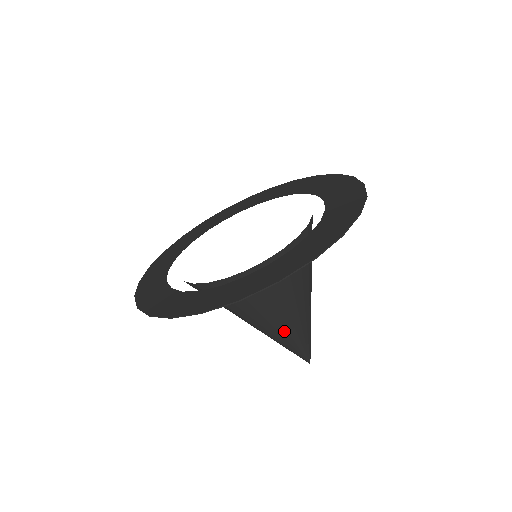
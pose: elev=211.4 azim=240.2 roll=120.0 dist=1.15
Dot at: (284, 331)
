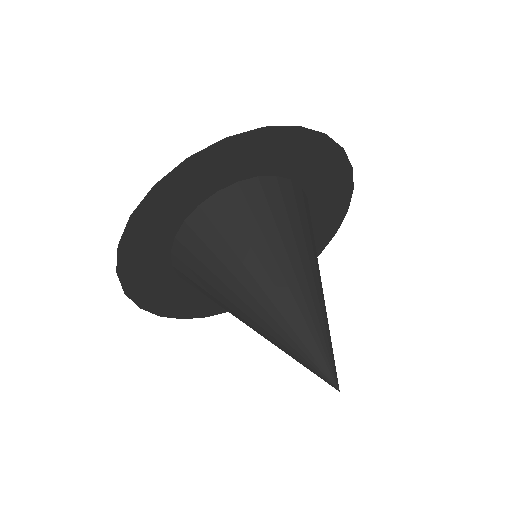
Dot at: (289, 297)
